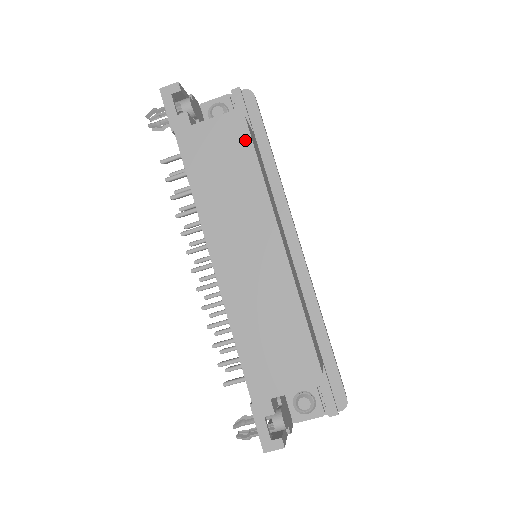
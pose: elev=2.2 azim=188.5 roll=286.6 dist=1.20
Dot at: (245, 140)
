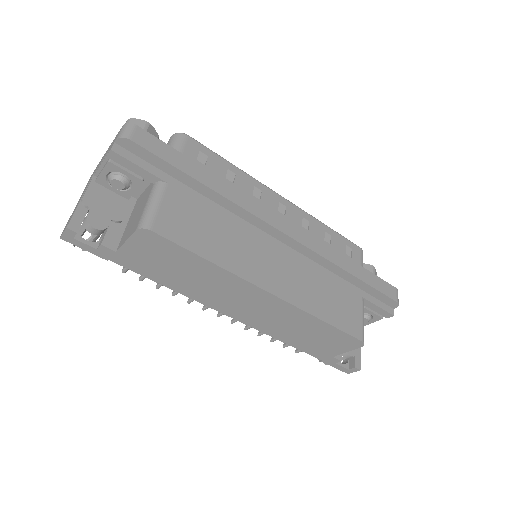
Dot at: (170, 246)
